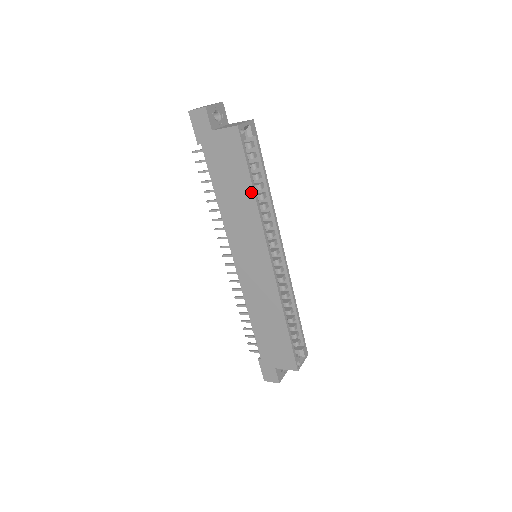
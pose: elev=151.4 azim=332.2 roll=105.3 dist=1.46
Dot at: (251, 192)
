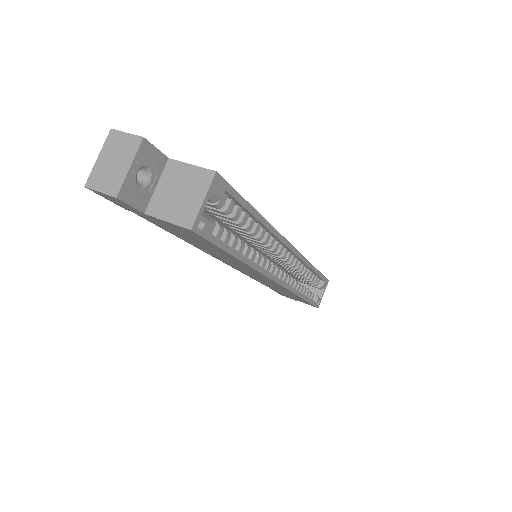
Dot at: (237, 260)
